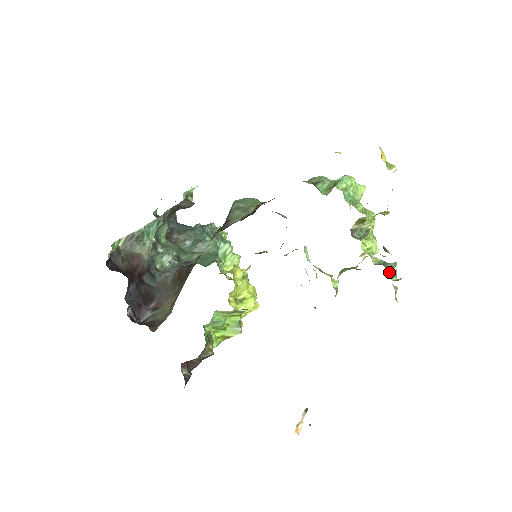
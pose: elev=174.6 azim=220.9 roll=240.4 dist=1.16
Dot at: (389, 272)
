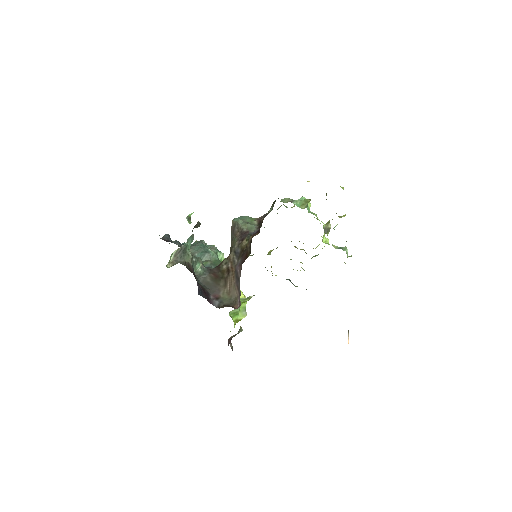
Dot at: (346, 252)
